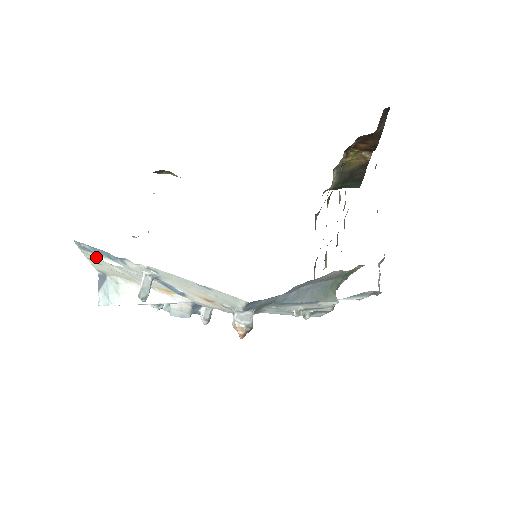
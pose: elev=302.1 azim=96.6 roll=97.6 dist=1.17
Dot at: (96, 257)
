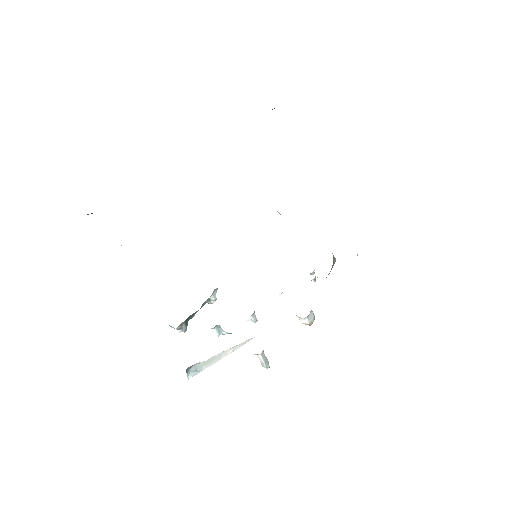
Dot at: occluded
